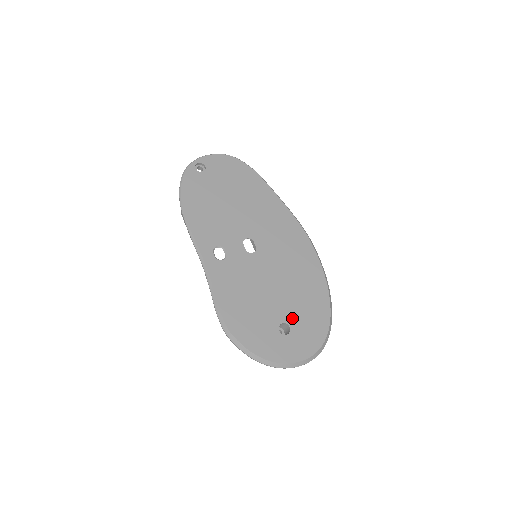
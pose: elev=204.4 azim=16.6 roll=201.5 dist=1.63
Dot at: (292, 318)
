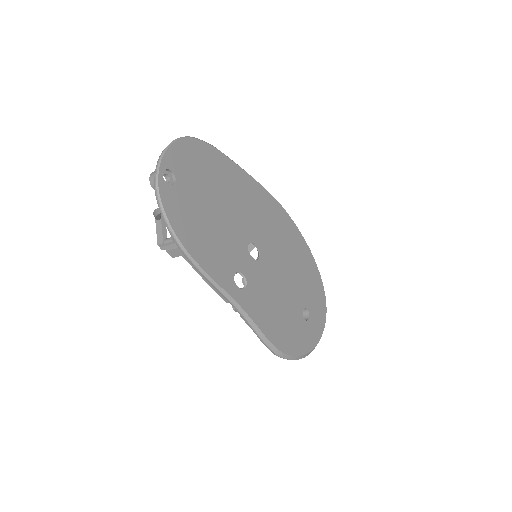
Dot at: (305, 300)
